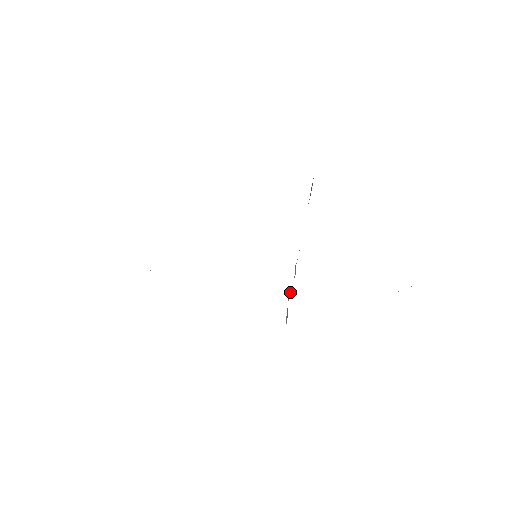
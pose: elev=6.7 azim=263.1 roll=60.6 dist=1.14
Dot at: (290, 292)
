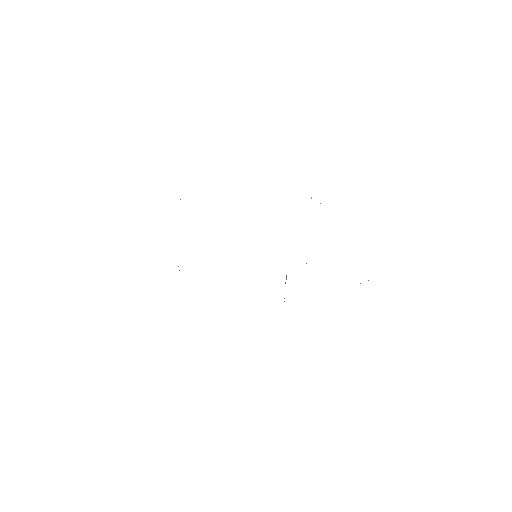
Dot at: (286, 278)
